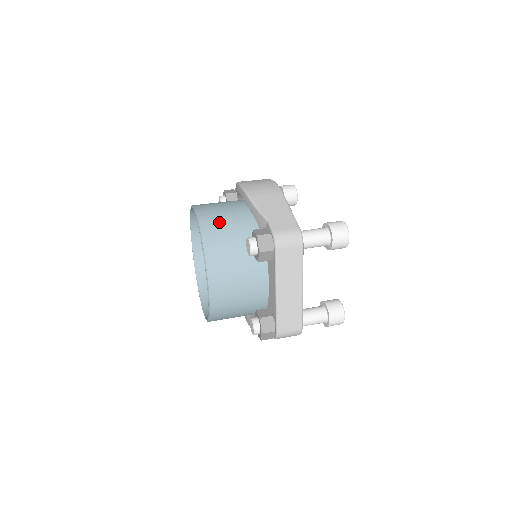
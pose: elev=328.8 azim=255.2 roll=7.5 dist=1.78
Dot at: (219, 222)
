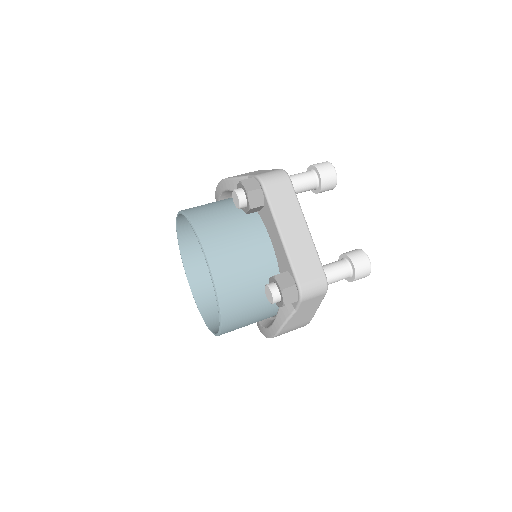
Dot at: (203, 206)
